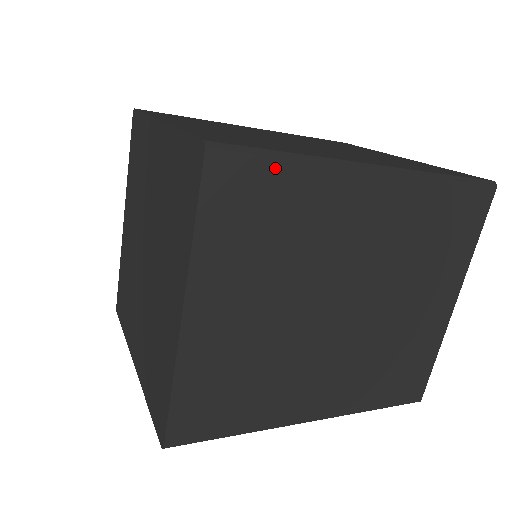
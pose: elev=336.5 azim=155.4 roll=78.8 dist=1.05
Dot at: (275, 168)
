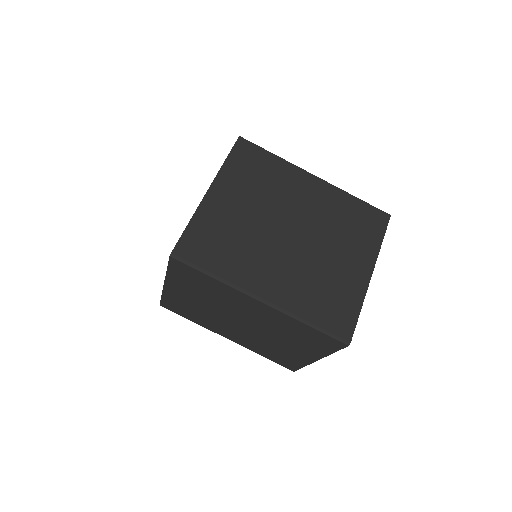
Dot at: (266, 154)
